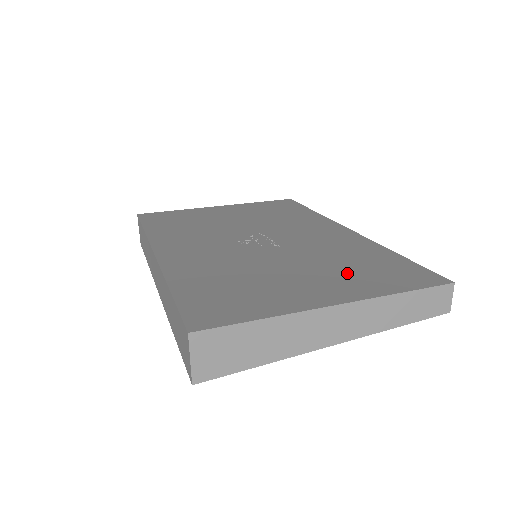
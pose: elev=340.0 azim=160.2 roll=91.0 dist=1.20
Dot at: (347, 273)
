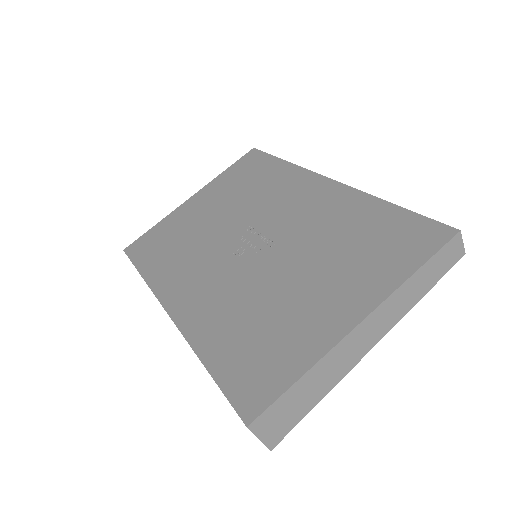
Dot at: (353, 262)
